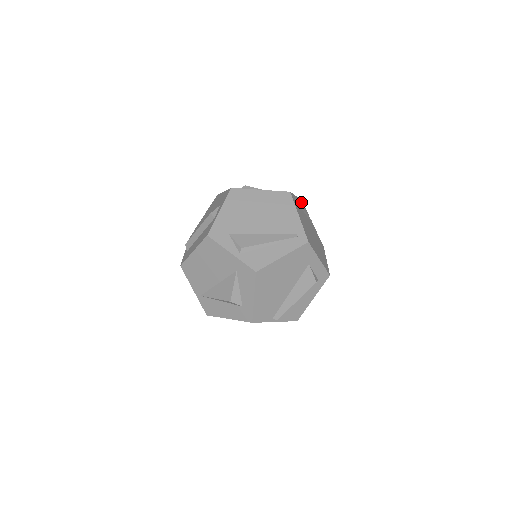
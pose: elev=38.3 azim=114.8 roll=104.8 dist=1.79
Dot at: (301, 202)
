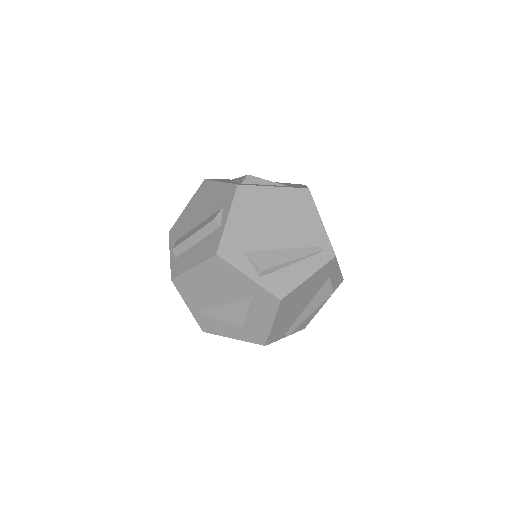
Dot at: occluded
